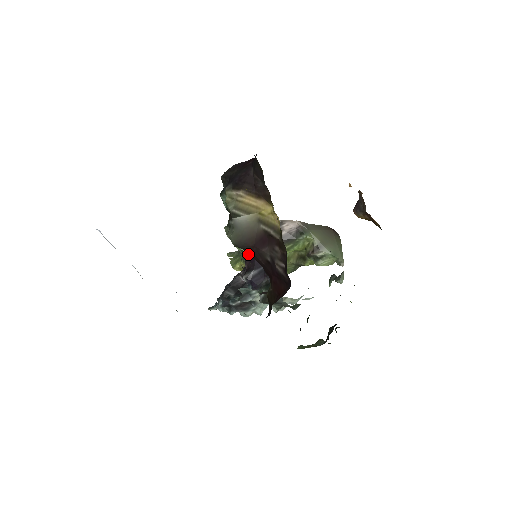
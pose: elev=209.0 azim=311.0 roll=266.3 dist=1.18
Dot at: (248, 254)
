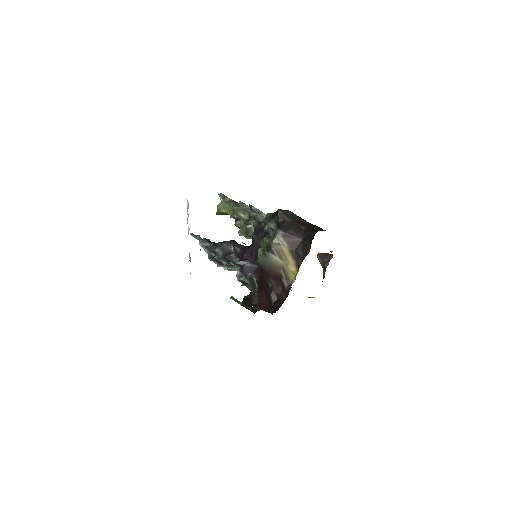
Dot at: (253, 252)
